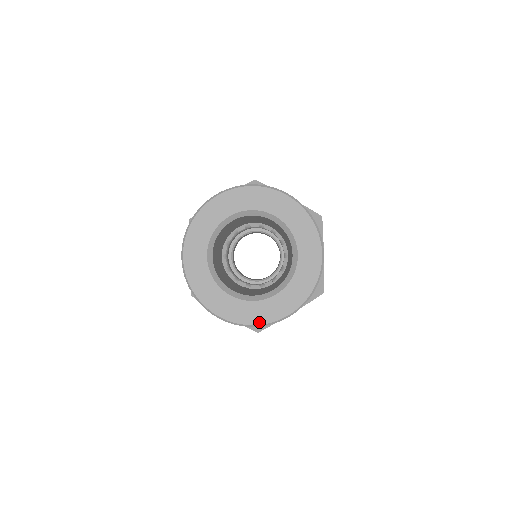
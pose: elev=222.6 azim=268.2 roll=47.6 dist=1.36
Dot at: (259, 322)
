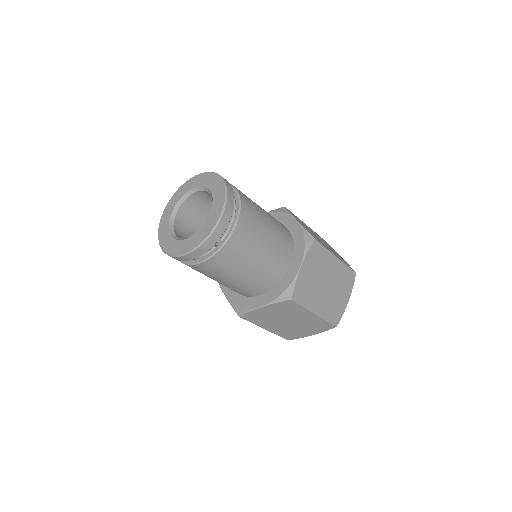
Dot at: (208, 234)
